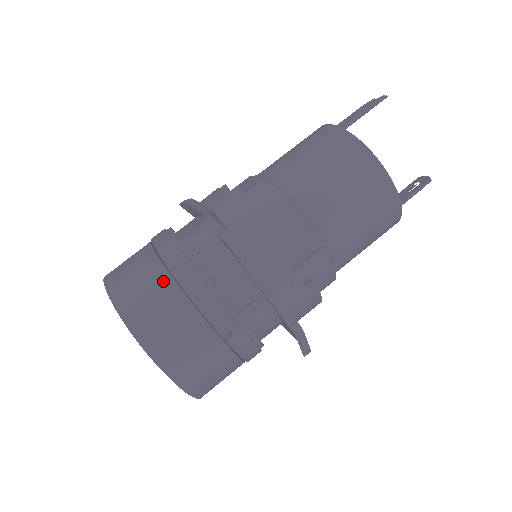
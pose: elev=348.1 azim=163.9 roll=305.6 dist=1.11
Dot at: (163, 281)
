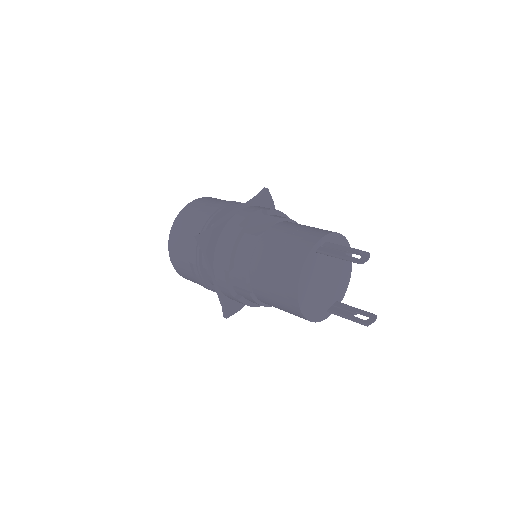
Dot at: (188, 235)
